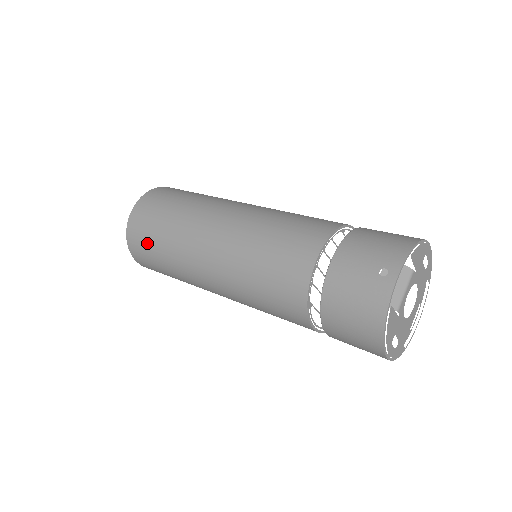
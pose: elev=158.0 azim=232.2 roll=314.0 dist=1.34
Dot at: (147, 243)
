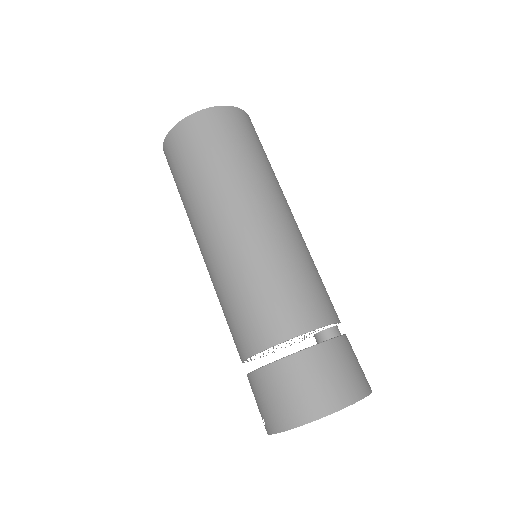
Dot at: occluded
